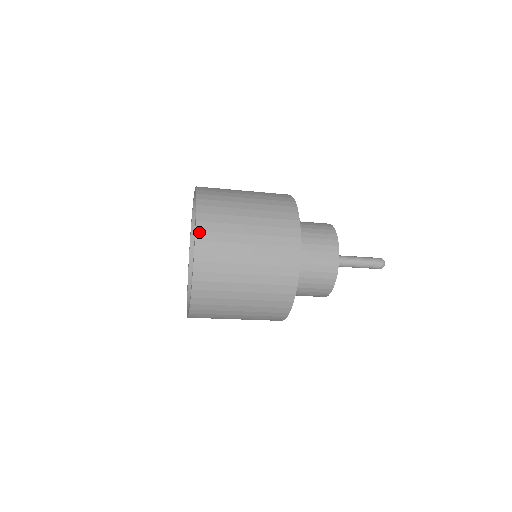
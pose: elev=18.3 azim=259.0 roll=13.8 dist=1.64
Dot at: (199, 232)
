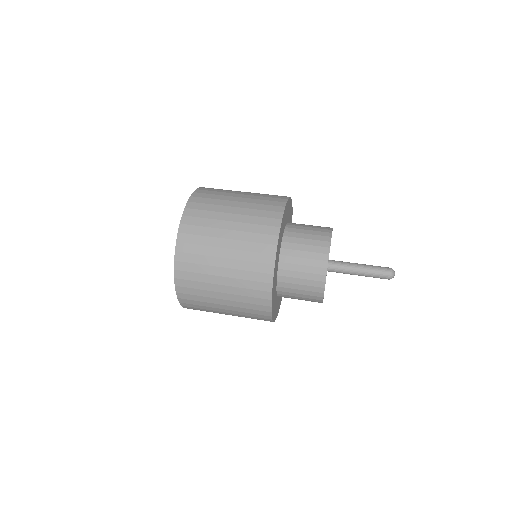
Dot at: (182, 303)
